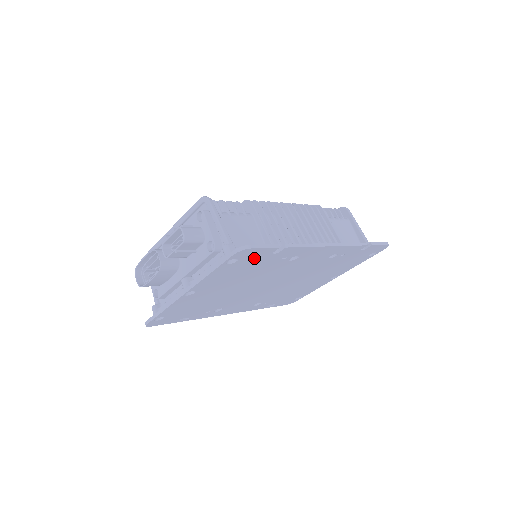
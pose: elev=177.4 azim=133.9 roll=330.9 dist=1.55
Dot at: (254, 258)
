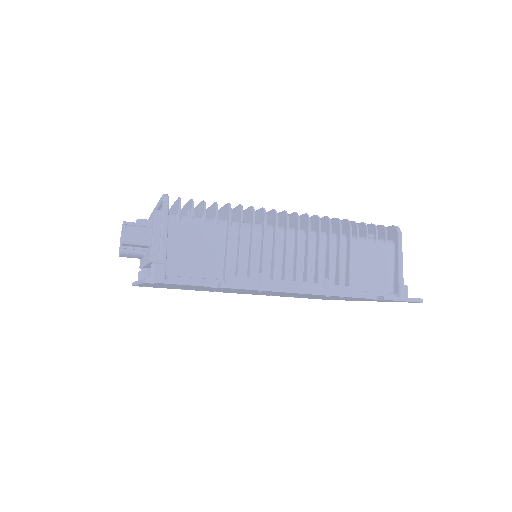
Dot at: occluded
